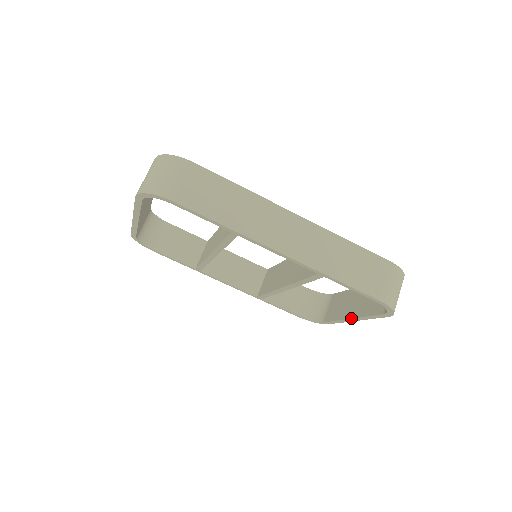
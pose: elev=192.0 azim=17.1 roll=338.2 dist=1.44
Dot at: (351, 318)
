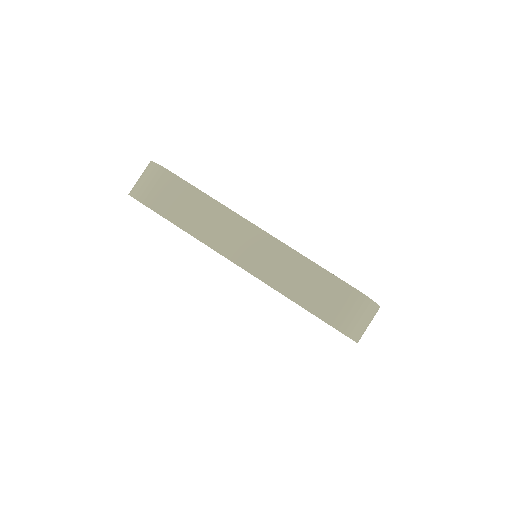
Dot at: occluded
